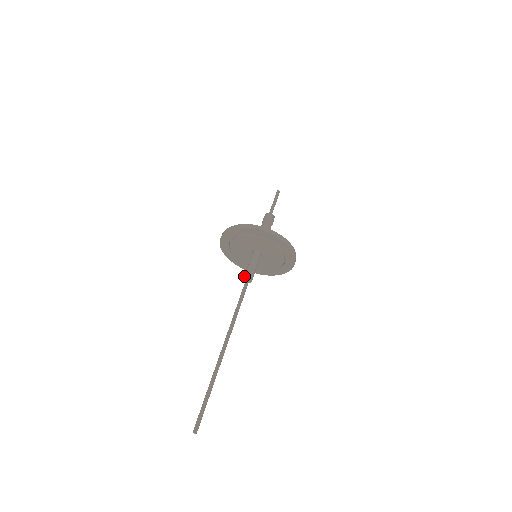
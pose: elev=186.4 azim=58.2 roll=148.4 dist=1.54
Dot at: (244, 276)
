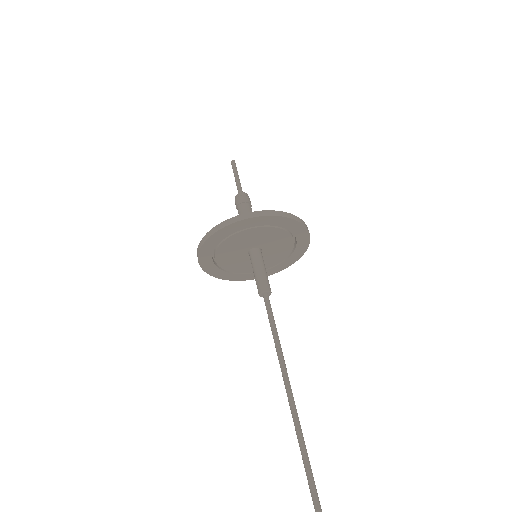
Dot at: (258, 290)
